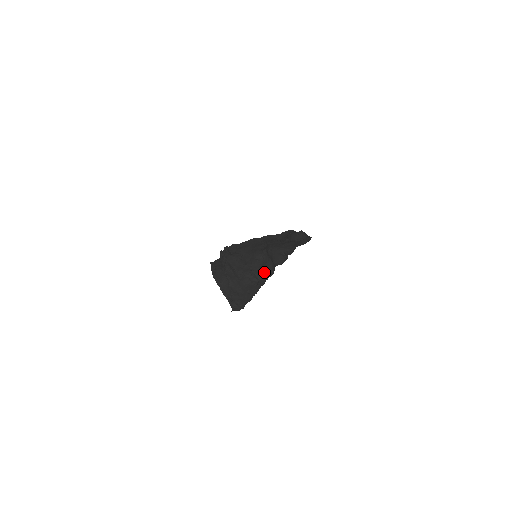
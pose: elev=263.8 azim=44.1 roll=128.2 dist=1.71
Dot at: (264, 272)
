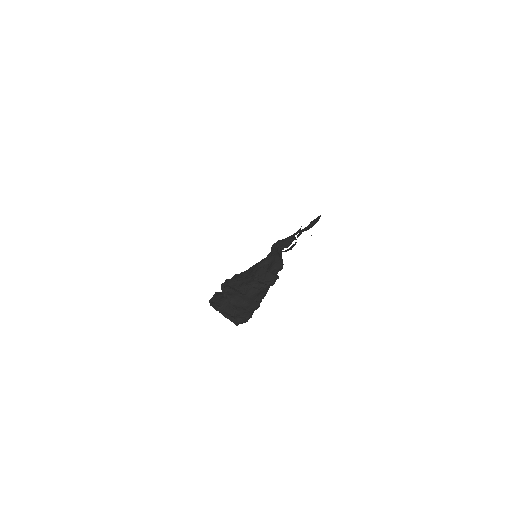
Dot at: (272, 273)
